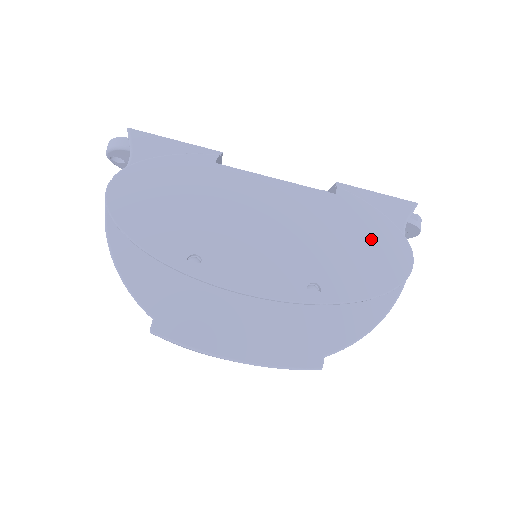
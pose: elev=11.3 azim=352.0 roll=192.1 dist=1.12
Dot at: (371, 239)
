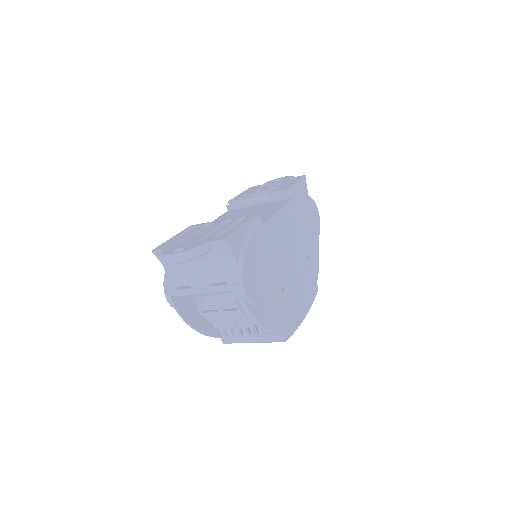
Dot at: (308, 211)
